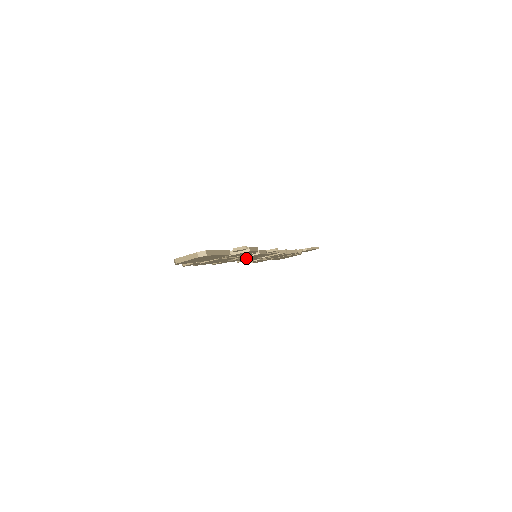
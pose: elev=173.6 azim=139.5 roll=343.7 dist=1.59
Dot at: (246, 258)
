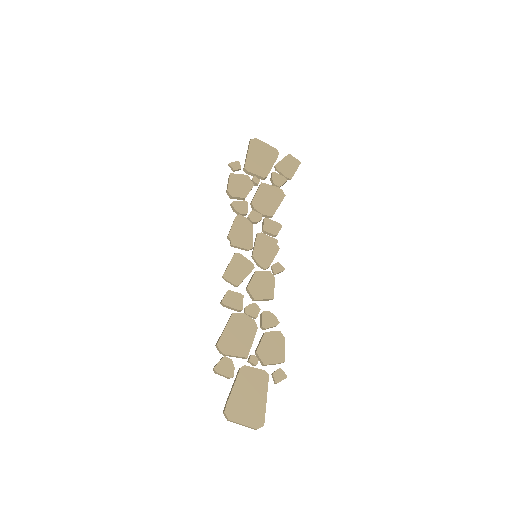
Dot at: (252, 283)
